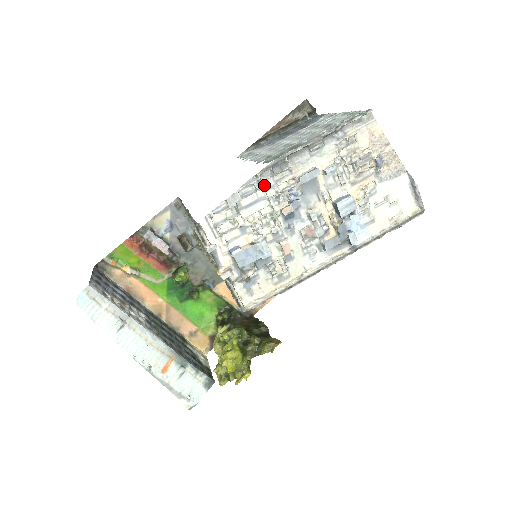
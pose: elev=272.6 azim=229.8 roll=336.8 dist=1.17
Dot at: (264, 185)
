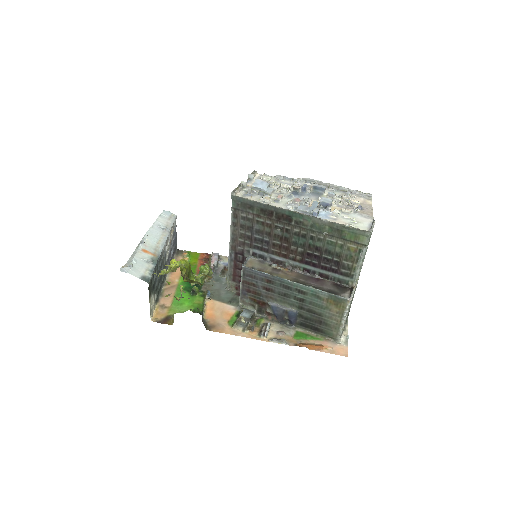
Dot at: (296, 183)
